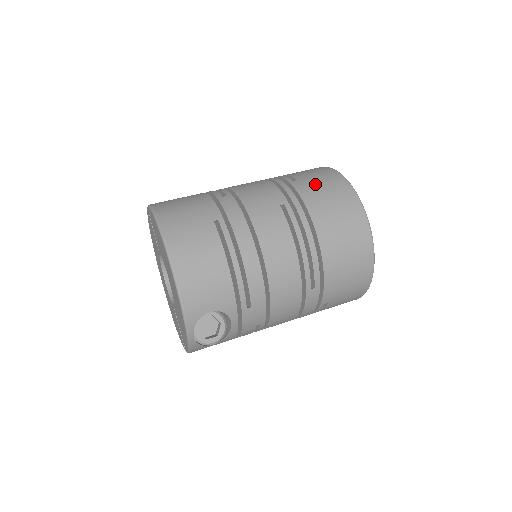
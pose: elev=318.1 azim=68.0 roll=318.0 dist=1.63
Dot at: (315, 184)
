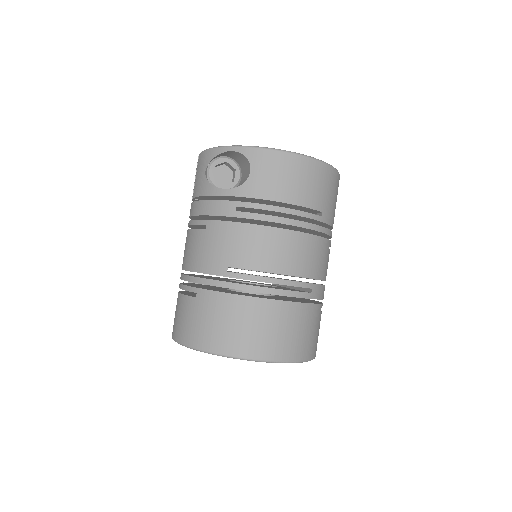
Dot at: (331, 202)
